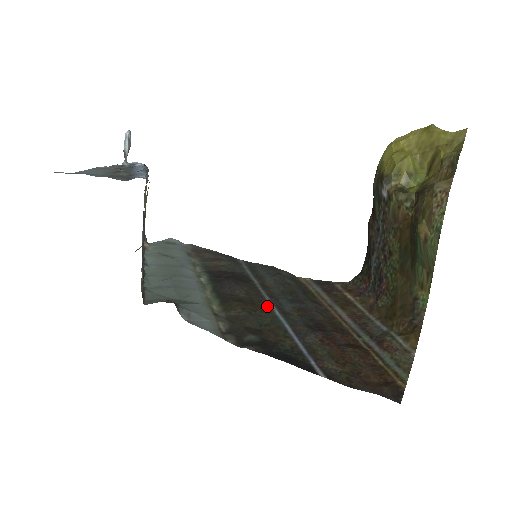
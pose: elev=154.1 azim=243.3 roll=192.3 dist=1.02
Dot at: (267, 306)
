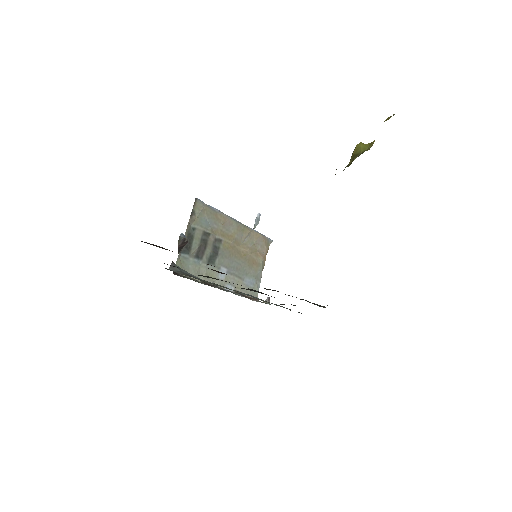
Dot at: occluded
